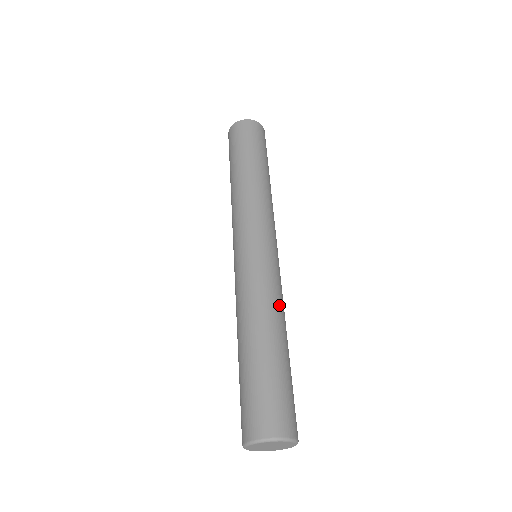
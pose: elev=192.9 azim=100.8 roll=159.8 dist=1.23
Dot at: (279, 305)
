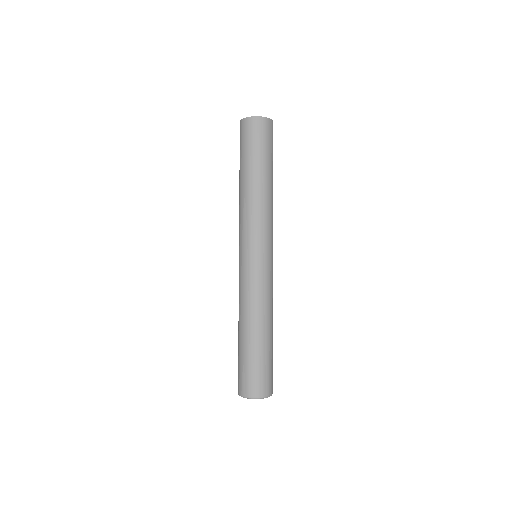
Dot at: (267, 305)
